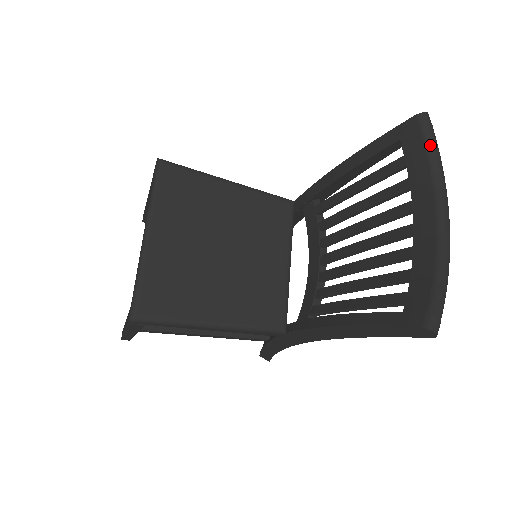
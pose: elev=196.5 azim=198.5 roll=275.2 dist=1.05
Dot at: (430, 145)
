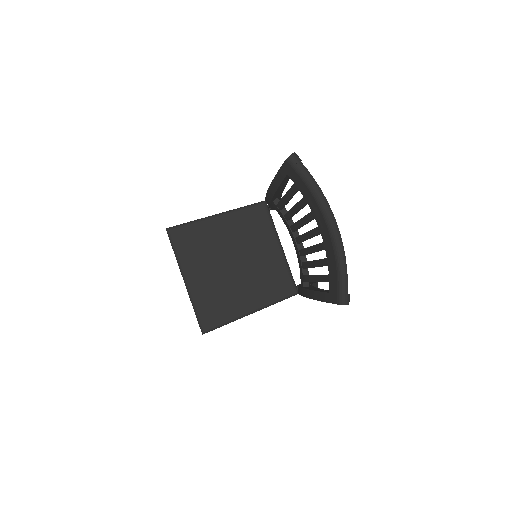
Dot at: (303, 177)
